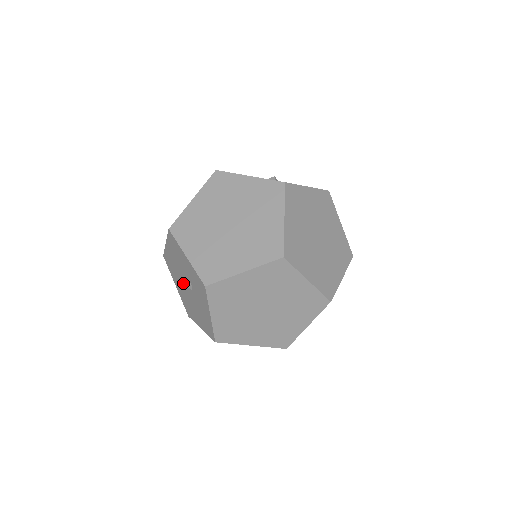
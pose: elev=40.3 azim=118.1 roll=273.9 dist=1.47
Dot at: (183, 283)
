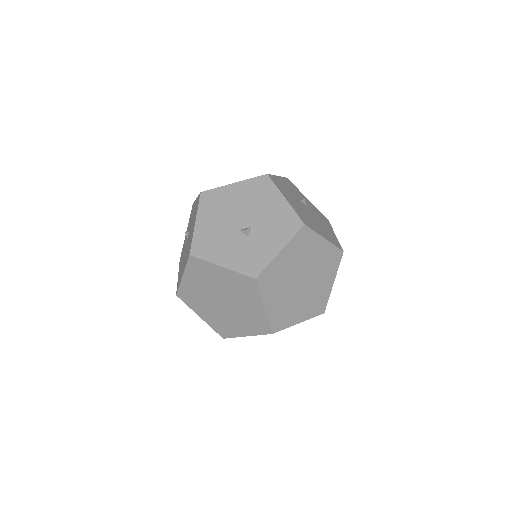
Dot at: occluded
